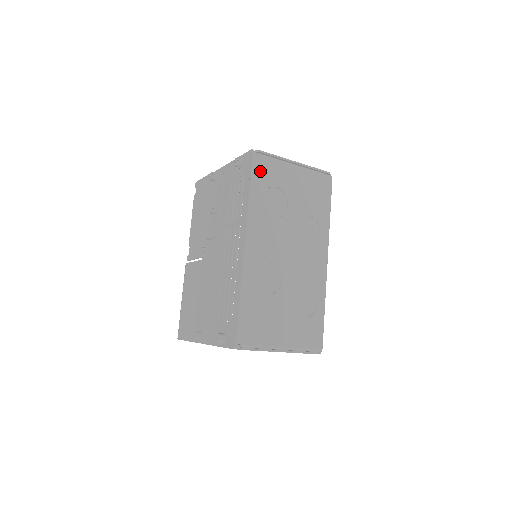
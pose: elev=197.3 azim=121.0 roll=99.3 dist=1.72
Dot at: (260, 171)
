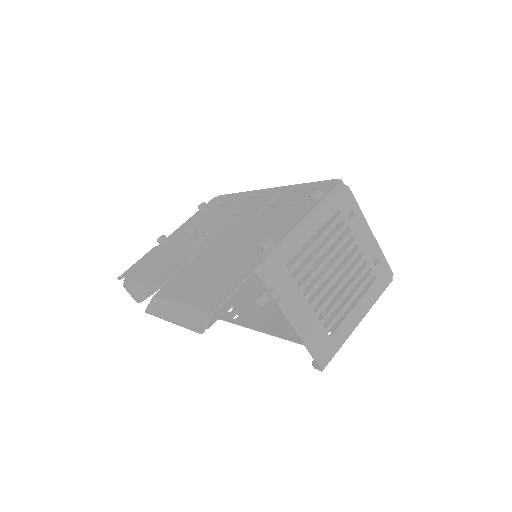
Dot at: occluded
